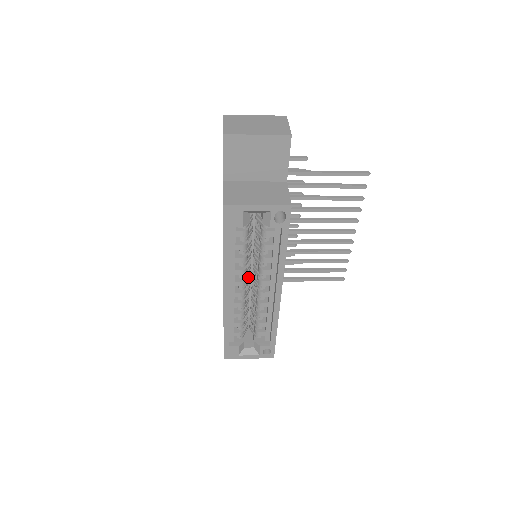
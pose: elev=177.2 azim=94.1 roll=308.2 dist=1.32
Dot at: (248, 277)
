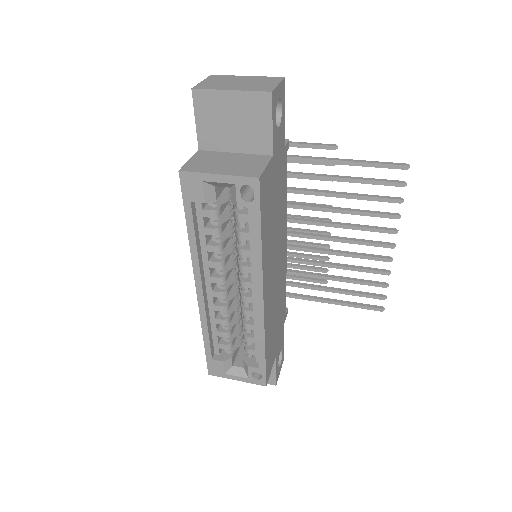
Dot at: (232, 275)
